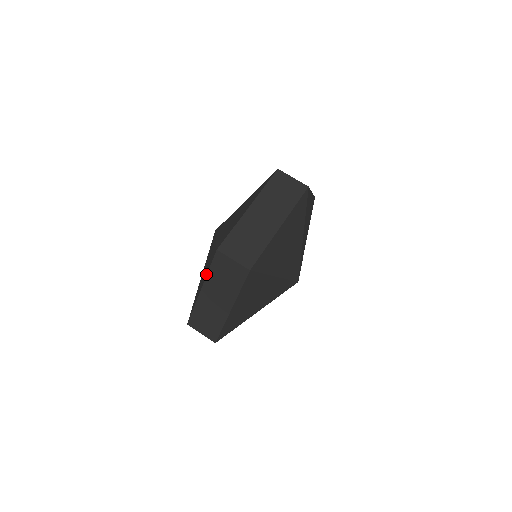
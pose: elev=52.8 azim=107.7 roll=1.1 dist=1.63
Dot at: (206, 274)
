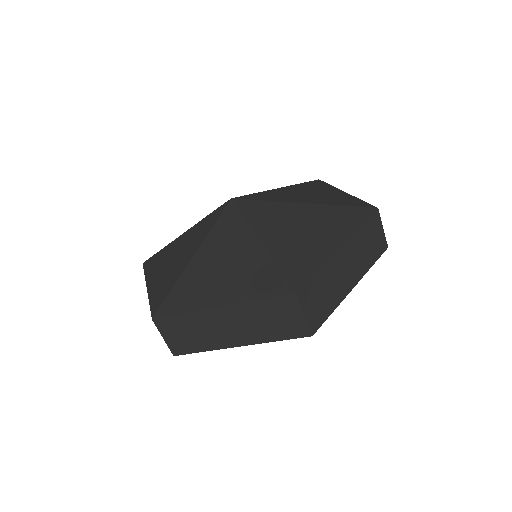
Dot at: (244, 297)
